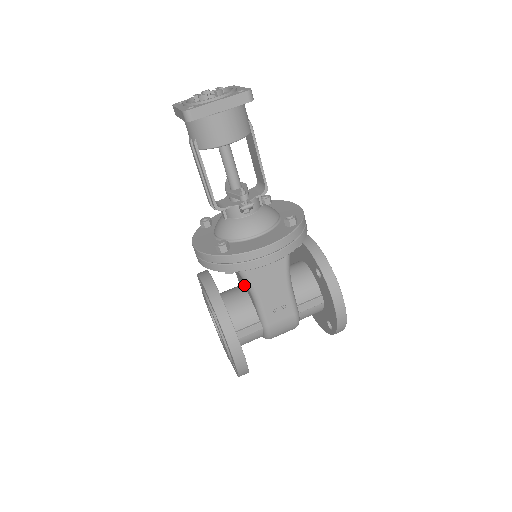
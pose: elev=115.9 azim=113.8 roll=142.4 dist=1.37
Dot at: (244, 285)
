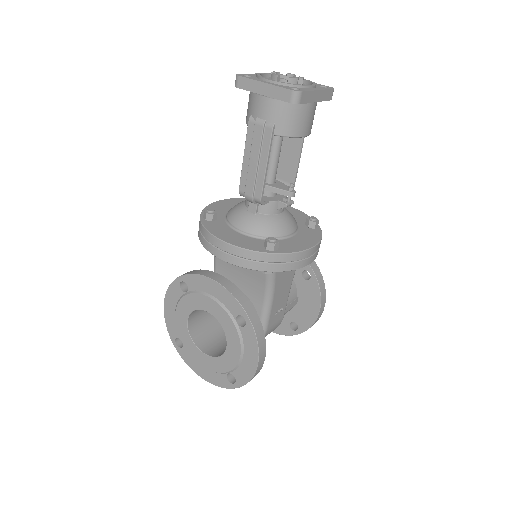
Dot at: (244, 287)
